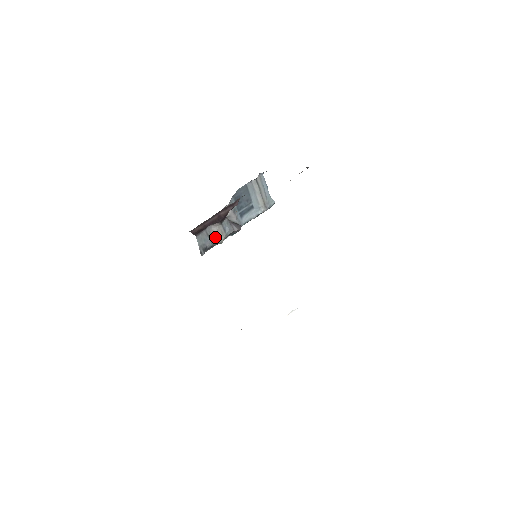
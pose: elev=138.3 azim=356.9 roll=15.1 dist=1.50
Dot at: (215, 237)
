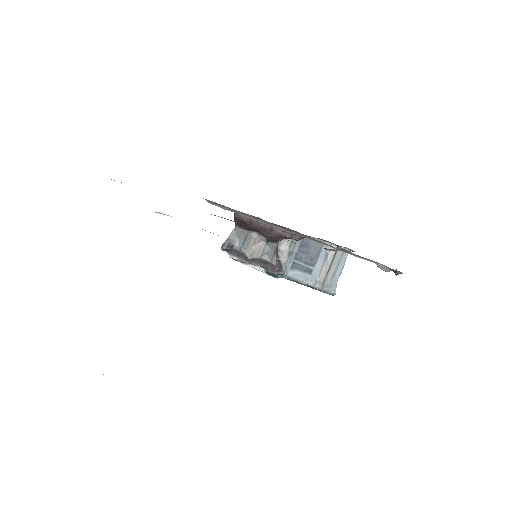
Dot at: (250, 247)
